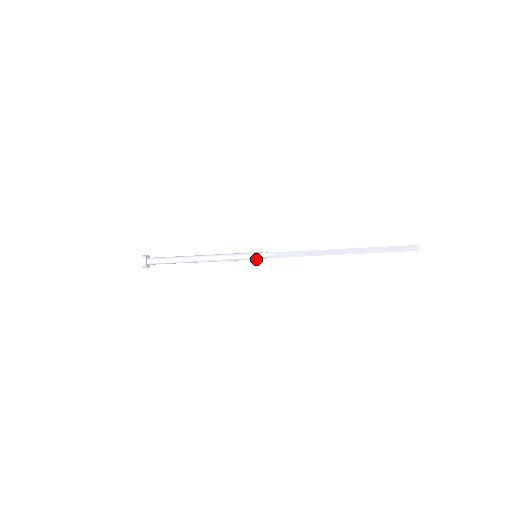
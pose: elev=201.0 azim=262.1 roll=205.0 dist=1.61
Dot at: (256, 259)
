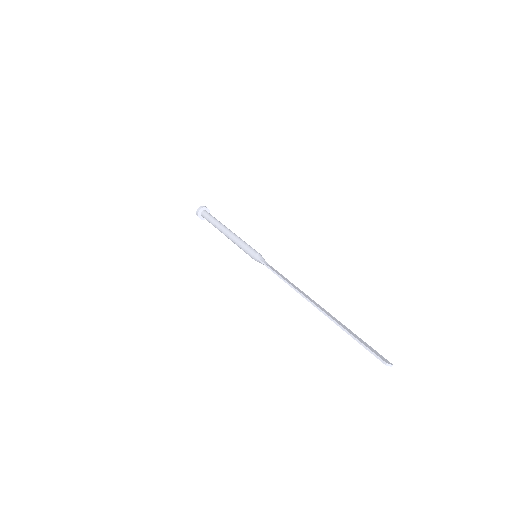
Dot at: occluded
